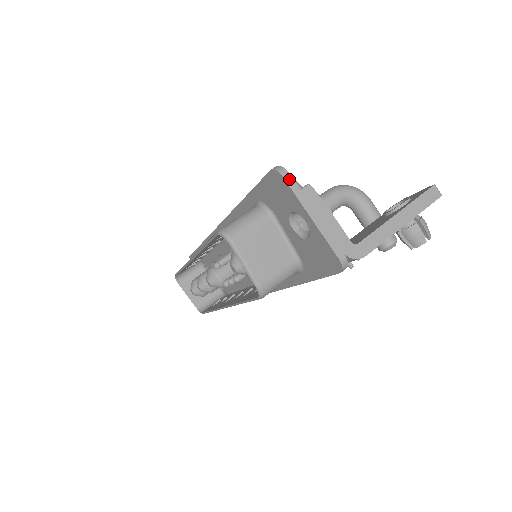
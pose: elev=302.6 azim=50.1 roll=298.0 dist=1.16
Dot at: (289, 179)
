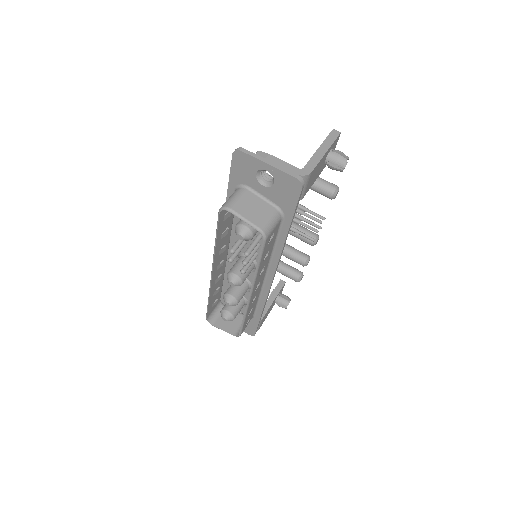
Dot at: (245, 151)
